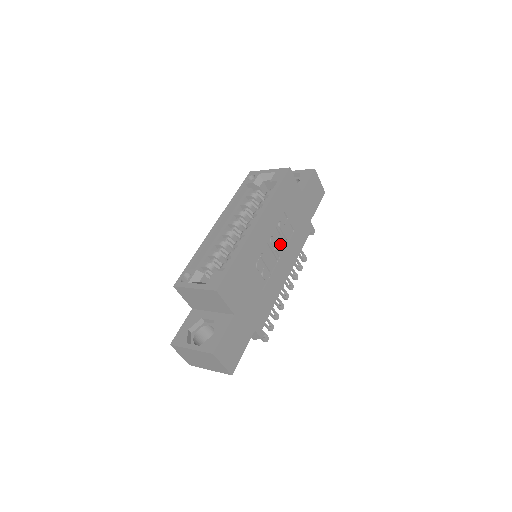
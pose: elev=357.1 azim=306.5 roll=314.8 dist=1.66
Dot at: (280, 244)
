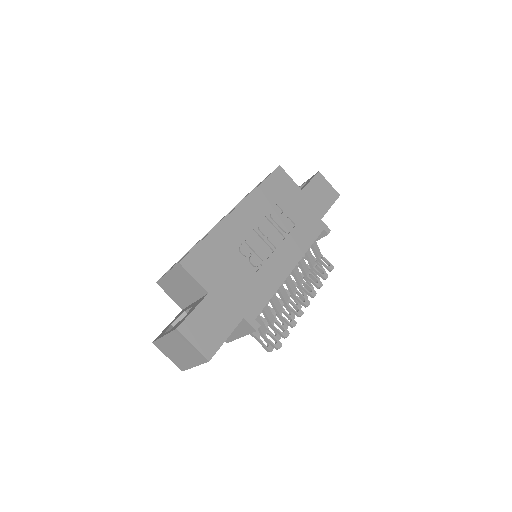
Dot at: (275, 235)
